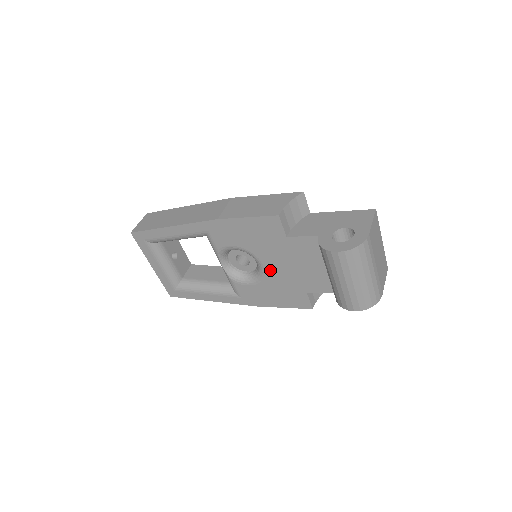
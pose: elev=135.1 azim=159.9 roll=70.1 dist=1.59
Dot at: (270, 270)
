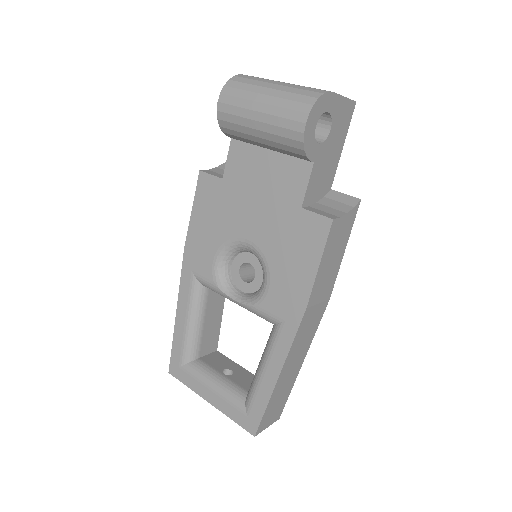
Dot at: (255, 235)
